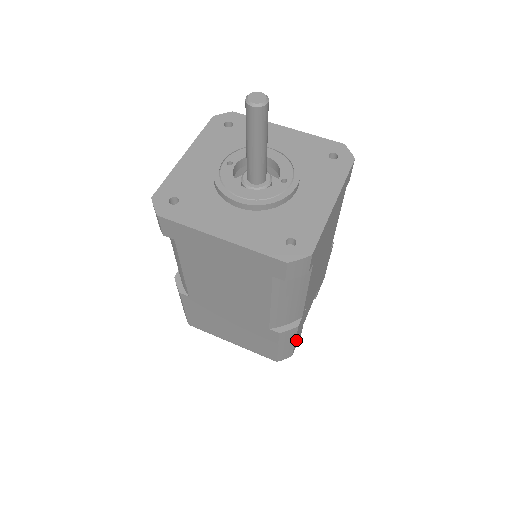
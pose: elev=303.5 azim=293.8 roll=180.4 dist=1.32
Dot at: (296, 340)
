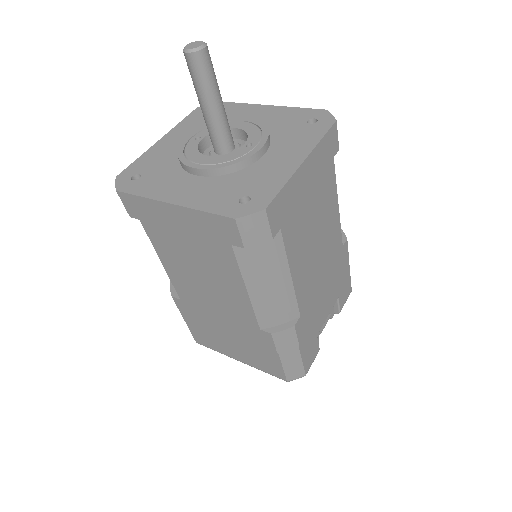
Dot at: (305, 352)
